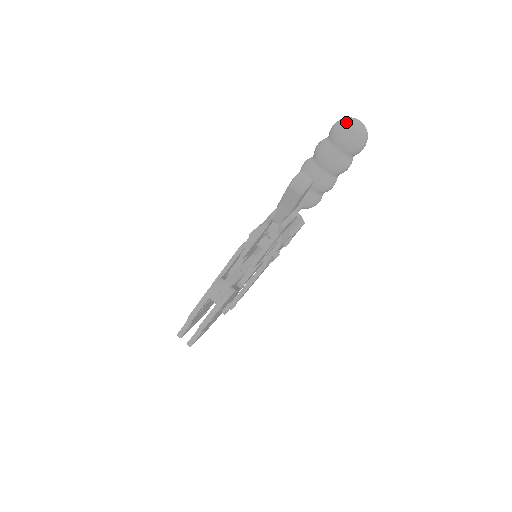
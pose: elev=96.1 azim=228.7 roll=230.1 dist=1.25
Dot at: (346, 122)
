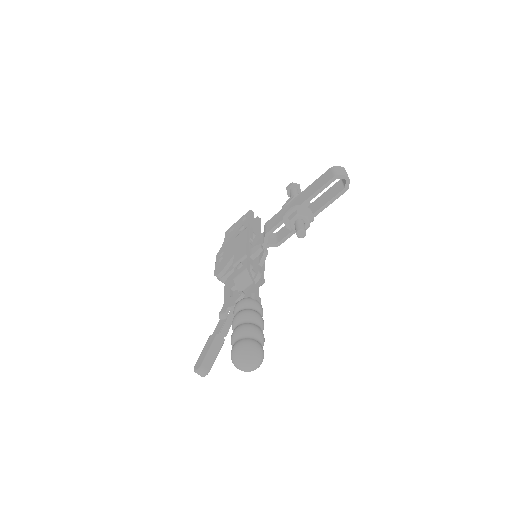
Dot at: (234, 363)
